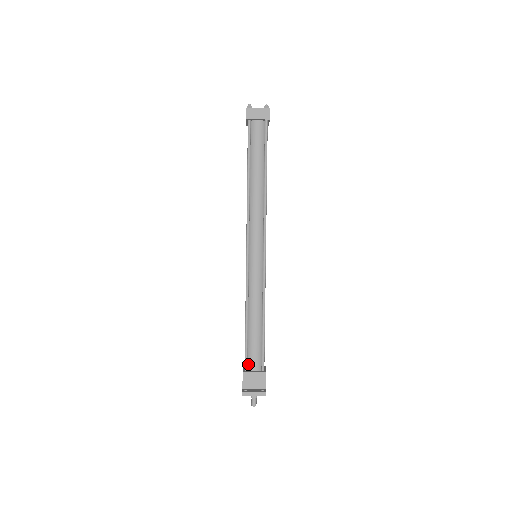
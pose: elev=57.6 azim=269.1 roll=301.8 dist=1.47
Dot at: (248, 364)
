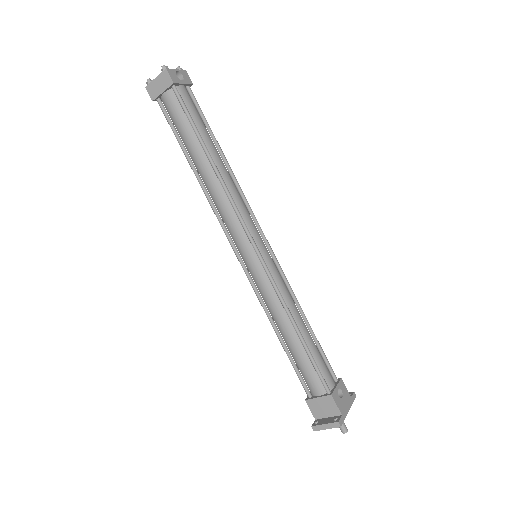
Dot at: (309, 388)
